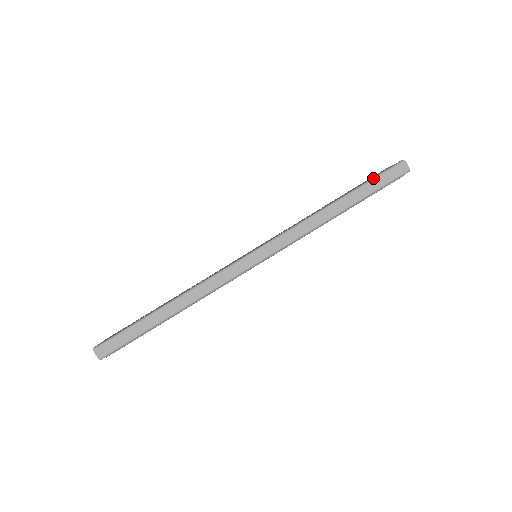
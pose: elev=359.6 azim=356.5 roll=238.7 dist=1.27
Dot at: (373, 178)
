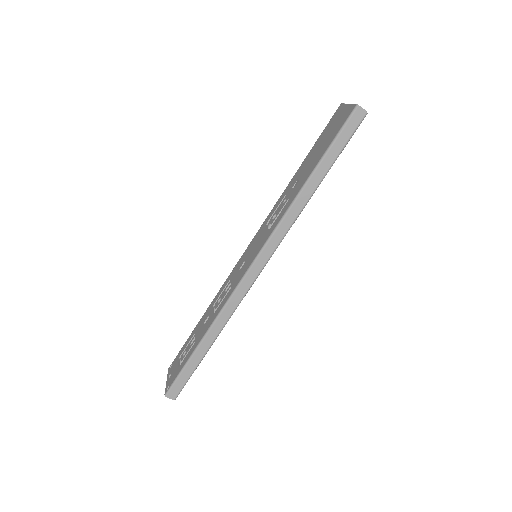
Dot at: (333, 140)
